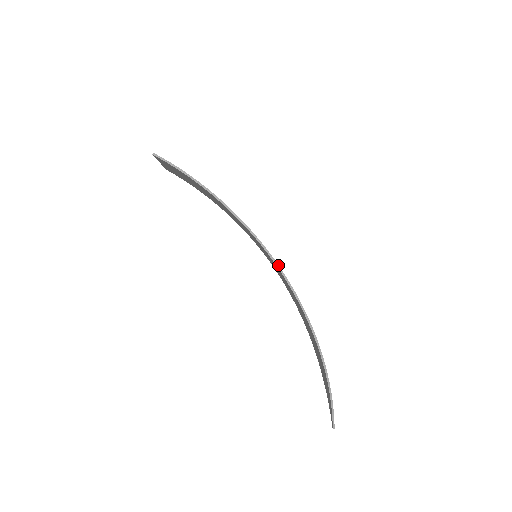
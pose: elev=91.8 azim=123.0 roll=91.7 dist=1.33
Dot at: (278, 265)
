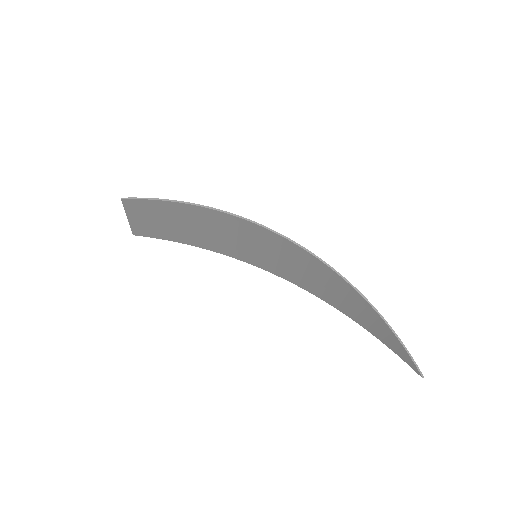
Dot at: (283, 235)
